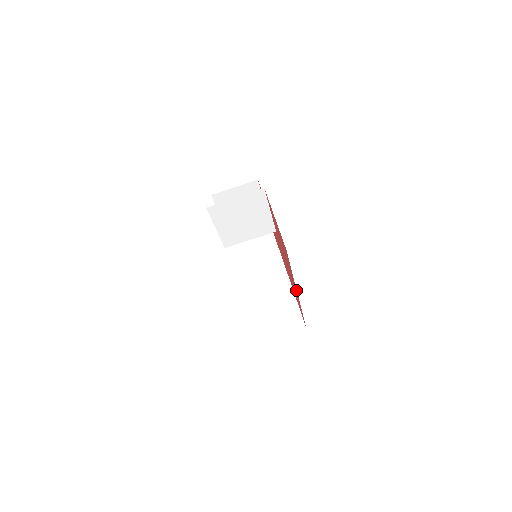
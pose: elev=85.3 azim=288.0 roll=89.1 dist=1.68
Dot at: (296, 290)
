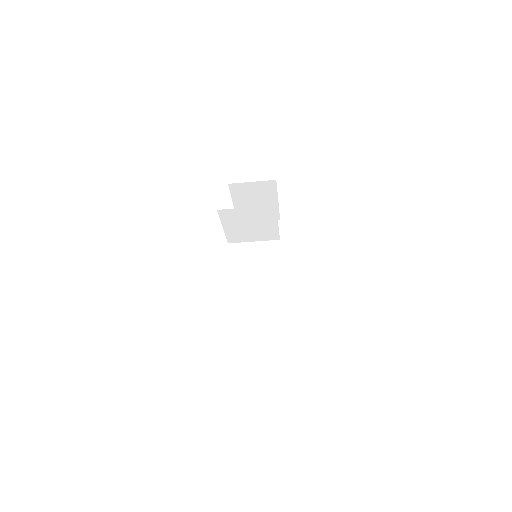
Dot at: occluded
